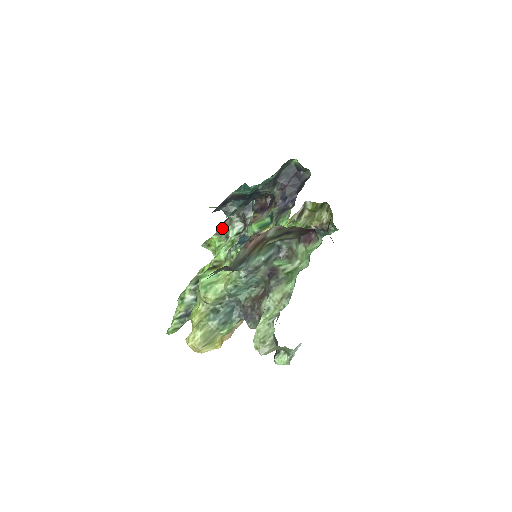
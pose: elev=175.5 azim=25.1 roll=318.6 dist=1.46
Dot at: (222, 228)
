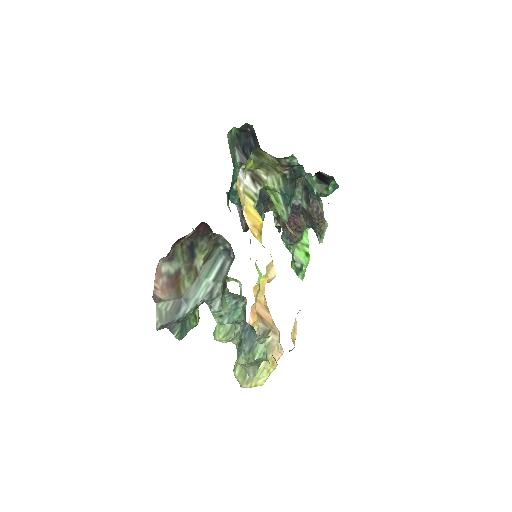
Dot at: occluded
